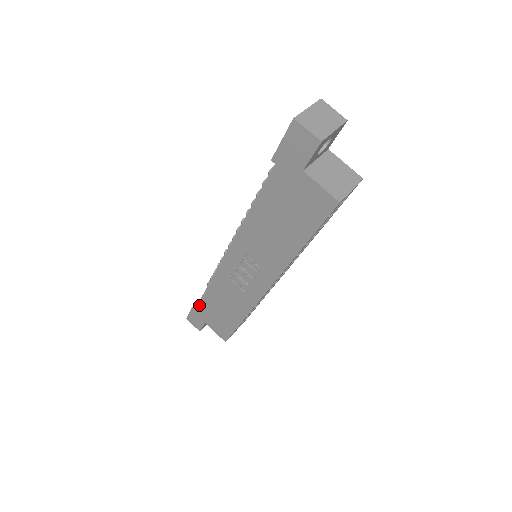
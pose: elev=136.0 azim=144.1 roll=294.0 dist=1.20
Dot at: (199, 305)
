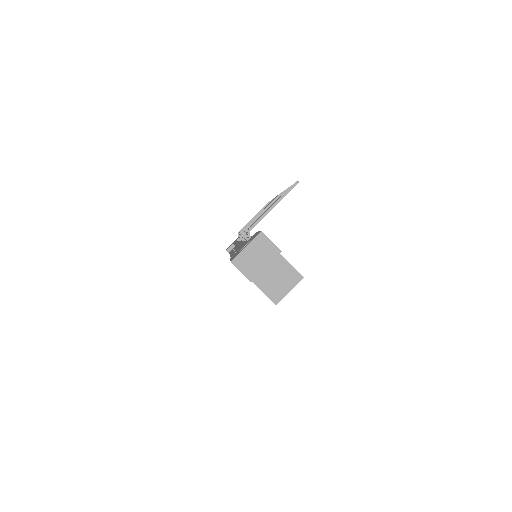
Dot at: occluded
